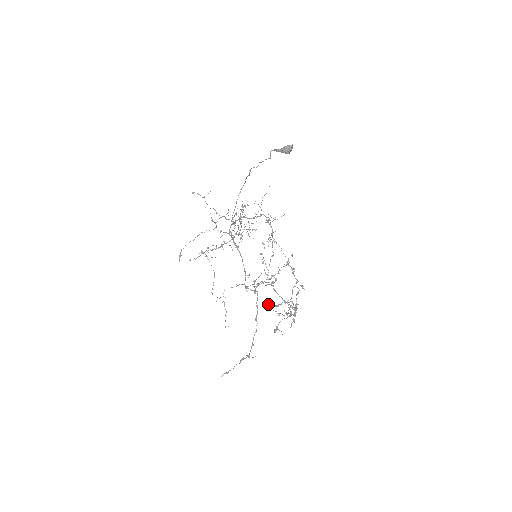
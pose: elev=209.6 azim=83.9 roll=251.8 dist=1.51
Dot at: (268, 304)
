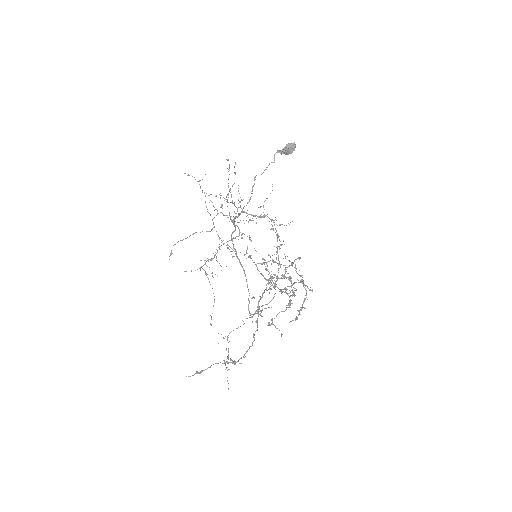
Dot at: (249, 256)
